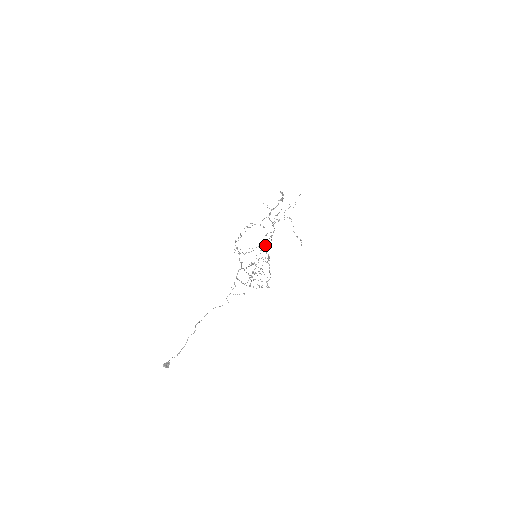
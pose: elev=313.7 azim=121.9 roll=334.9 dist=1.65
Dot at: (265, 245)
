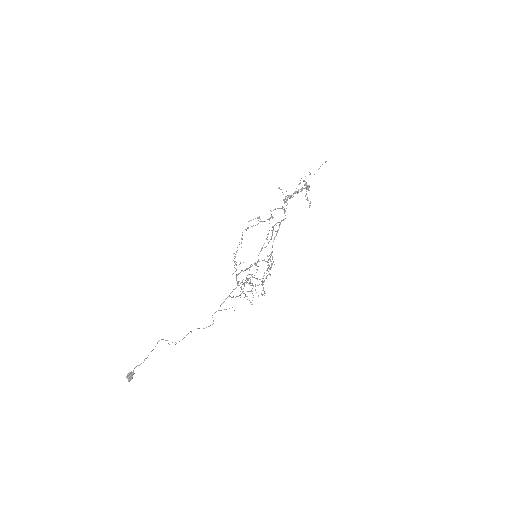
Dot at: occluded
